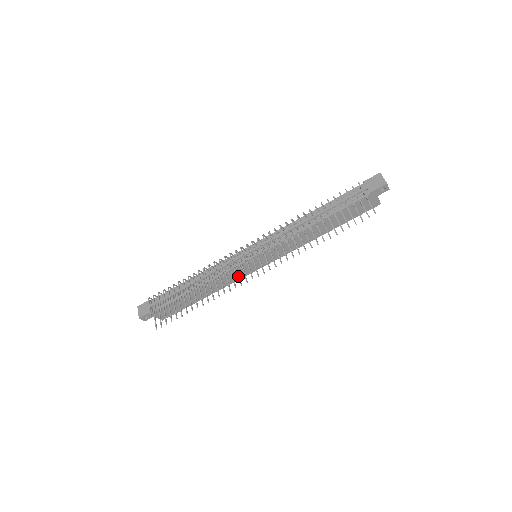
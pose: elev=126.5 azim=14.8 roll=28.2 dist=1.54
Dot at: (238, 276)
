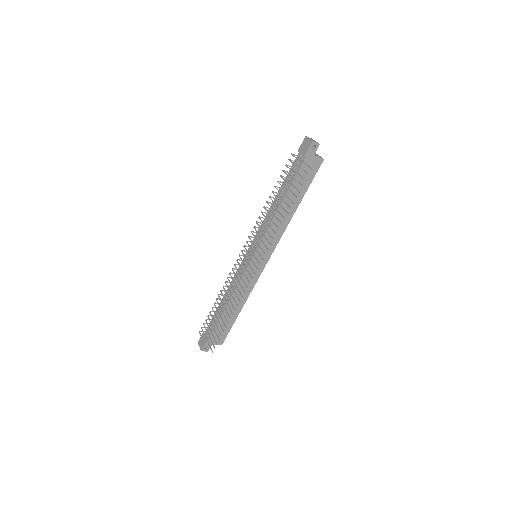
Dot at: (246, 278)
